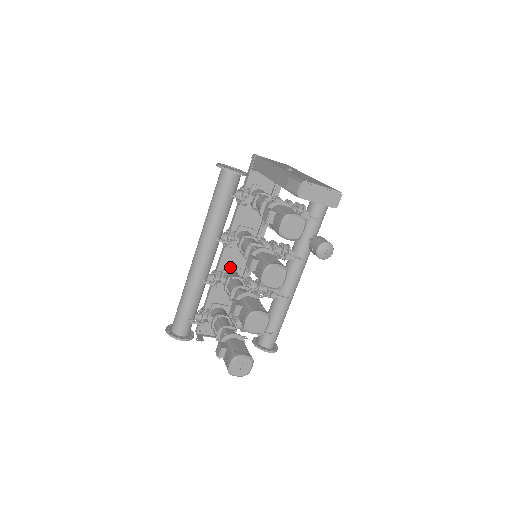
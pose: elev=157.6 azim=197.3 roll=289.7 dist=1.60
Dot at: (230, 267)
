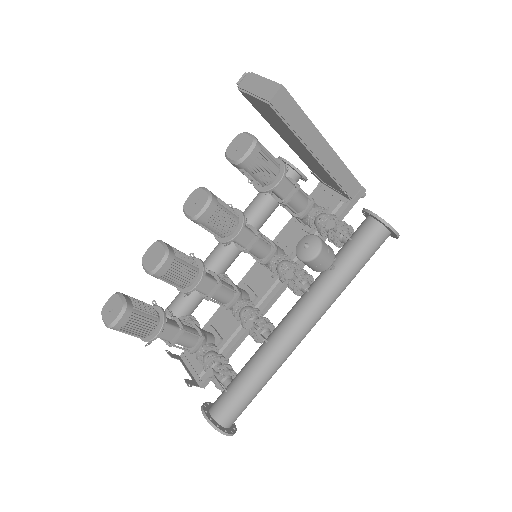
Dot at: (247, 287)
